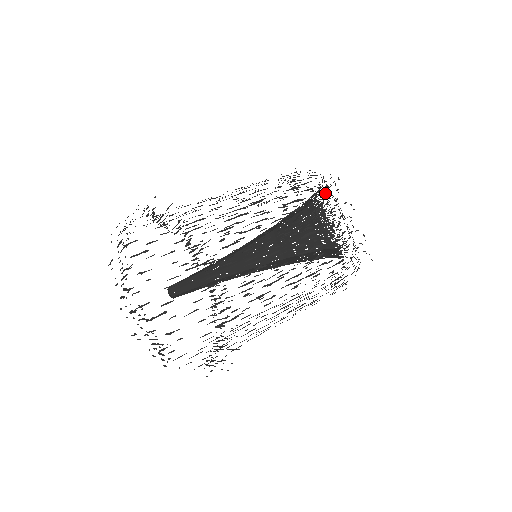
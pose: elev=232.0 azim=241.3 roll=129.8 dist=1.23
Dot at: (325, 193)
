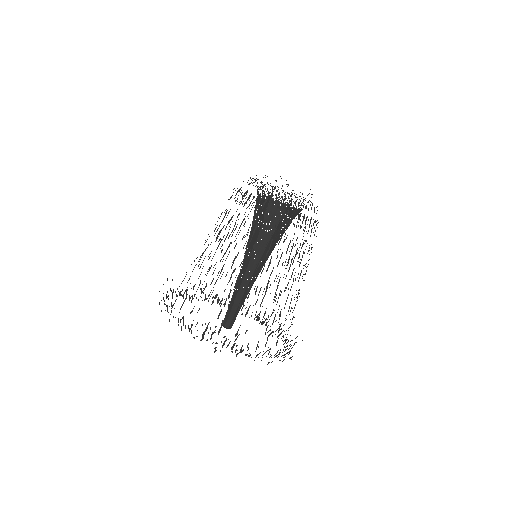
Dot at: occluded
